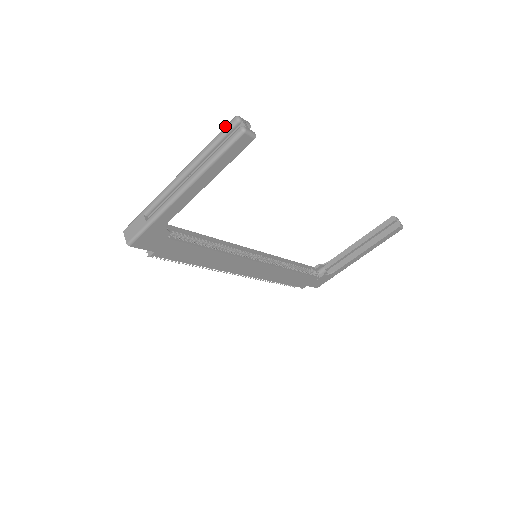
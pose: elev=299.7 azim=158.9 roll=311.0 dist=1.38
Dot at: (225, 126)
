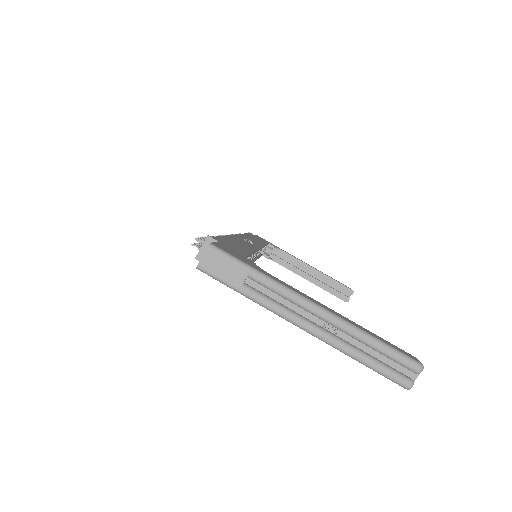
Dot at: (406, 356)
